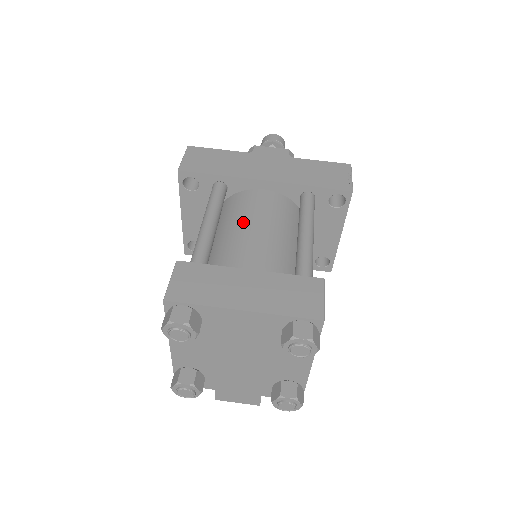
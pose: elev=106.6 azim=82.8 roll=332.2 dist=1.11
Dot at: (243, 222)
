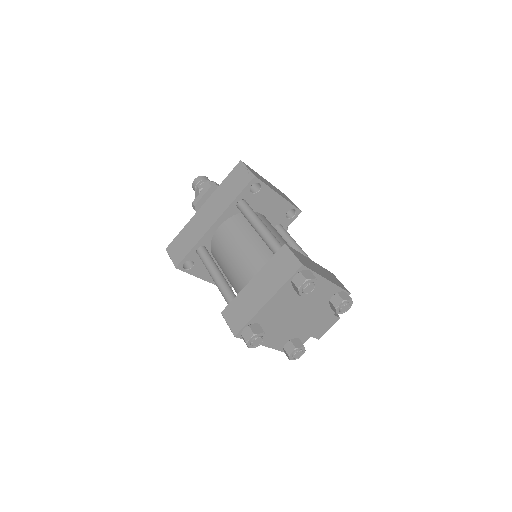
Dot at: (228, 256)
